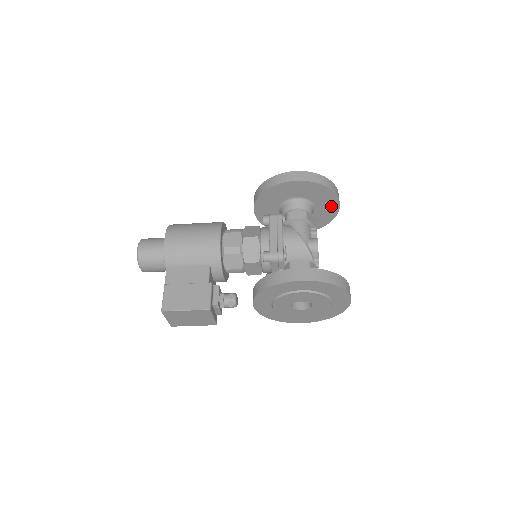
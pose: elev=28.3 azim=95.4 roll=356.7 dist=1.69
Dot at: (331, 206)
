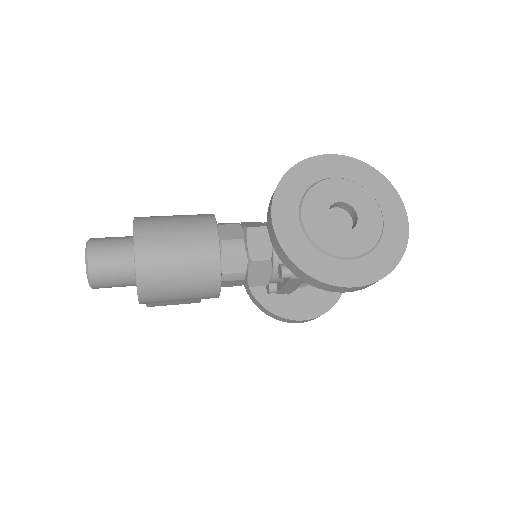
Dot at: occluded
